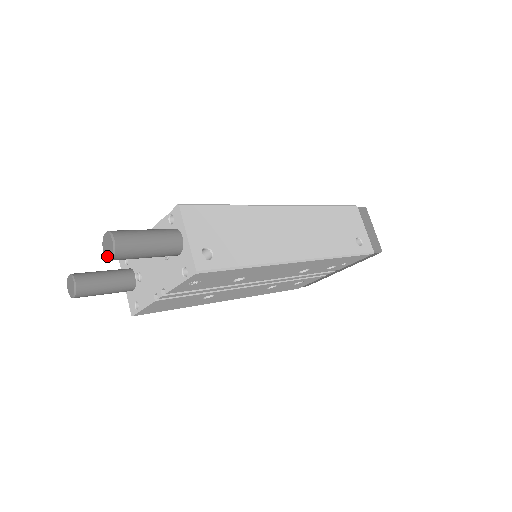
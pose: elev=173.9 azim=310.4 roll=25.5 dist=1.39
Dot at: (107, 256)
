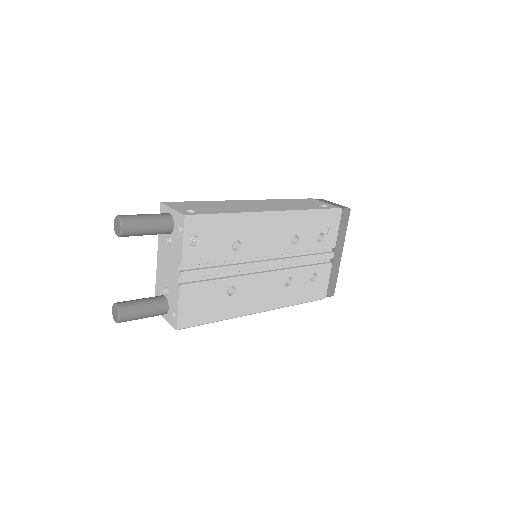
Dot at: (119, 232)
